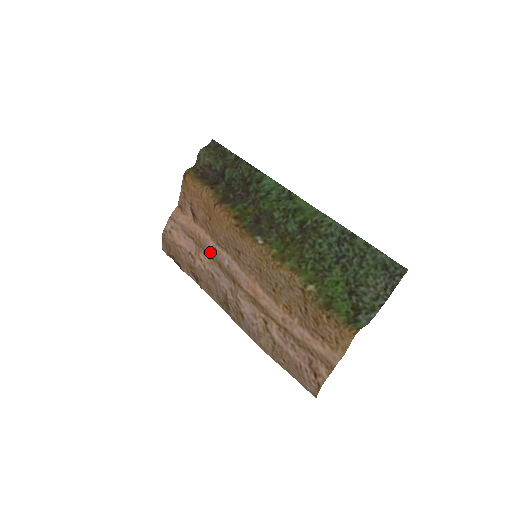
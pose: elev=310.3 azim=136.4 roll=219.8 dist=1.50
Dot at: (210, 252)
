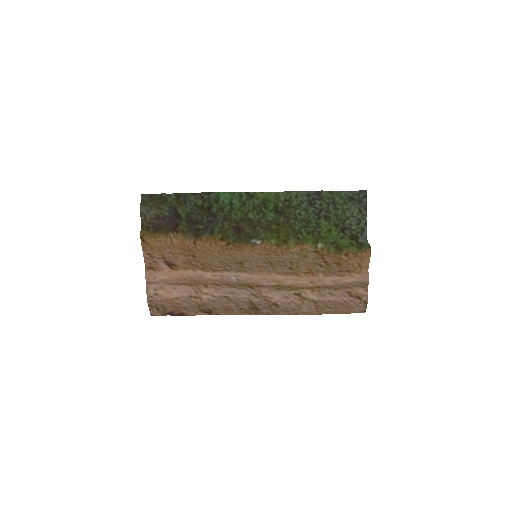
Dot at: (212, 282)
